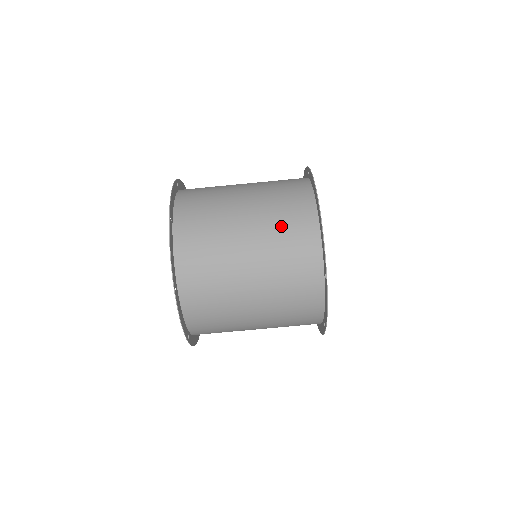
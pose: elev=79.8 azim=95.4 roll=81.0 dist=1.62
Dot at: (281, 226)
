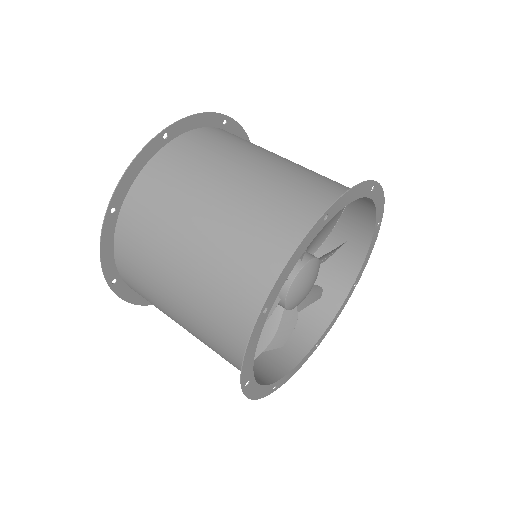
Dot at: (264, 214)
